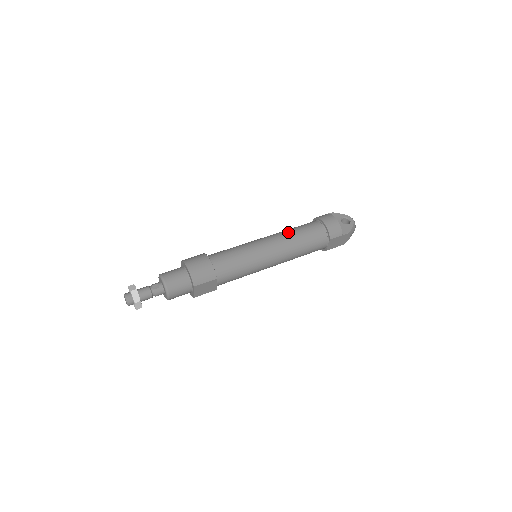
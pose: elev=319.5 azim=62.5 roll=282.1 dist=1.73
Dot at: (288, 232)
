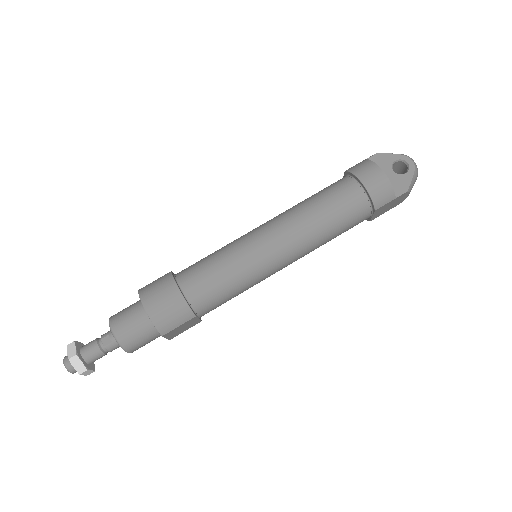
Dot at: (303, 211)
